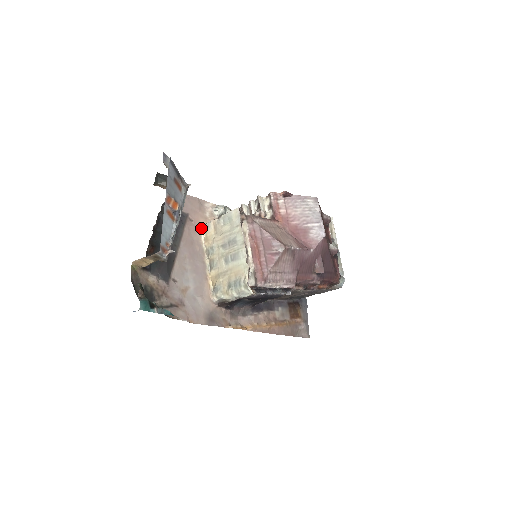
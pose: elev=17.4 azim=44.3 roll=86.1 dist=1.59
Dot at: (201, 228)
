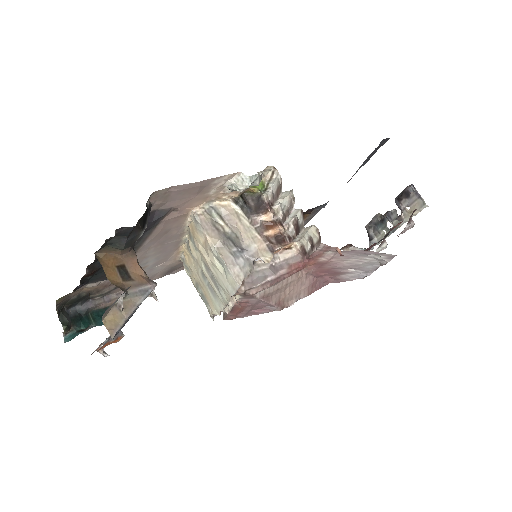
Dot at: (190, 213)
